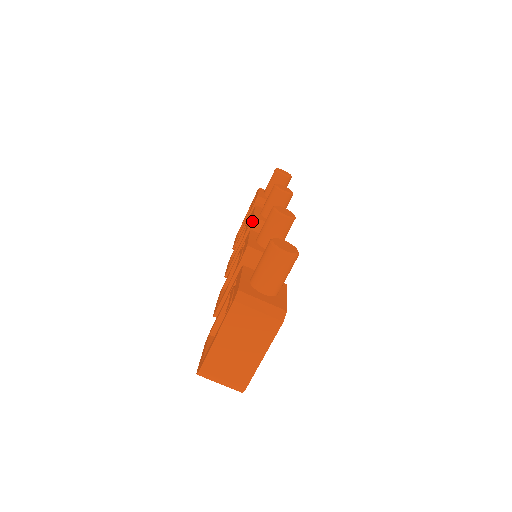
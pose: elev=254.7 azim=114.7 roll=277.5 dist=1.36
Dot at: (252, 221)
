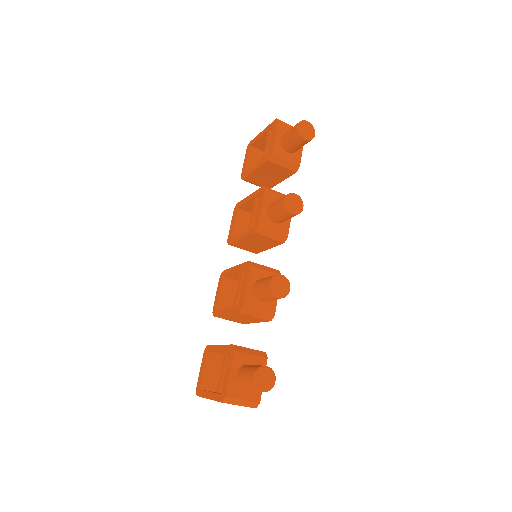
Dot at: (256, 231)
